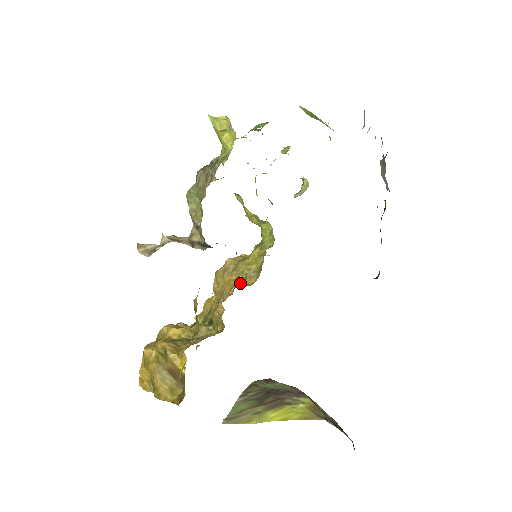
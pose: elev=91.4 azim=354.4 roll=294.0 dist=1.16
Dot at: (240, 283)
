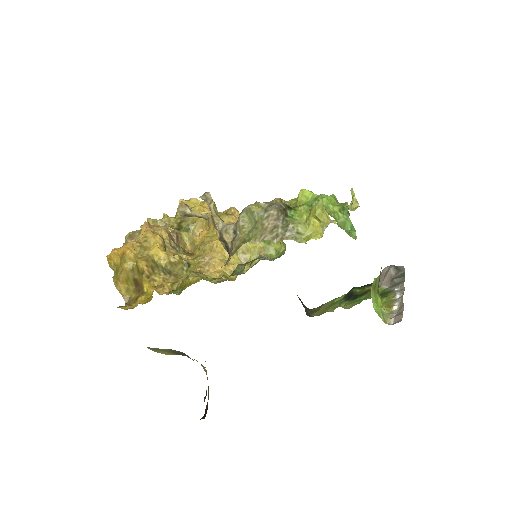
Dot at: (229, 272)
